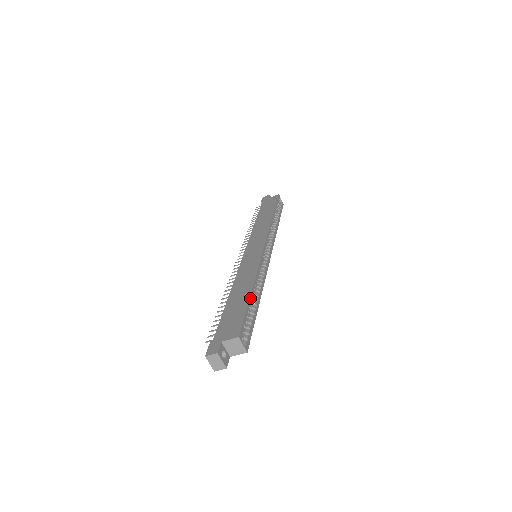
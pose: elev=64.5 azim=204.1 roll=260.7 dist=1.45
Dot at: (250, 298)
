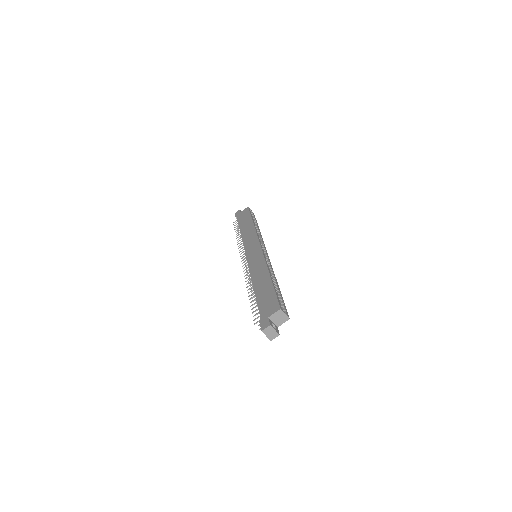
Dot at: (272, 283)
